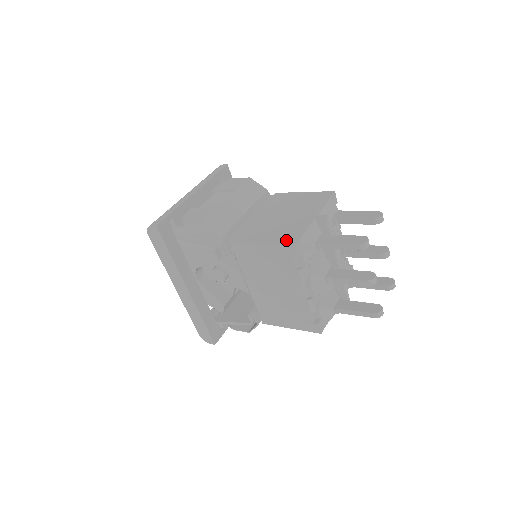
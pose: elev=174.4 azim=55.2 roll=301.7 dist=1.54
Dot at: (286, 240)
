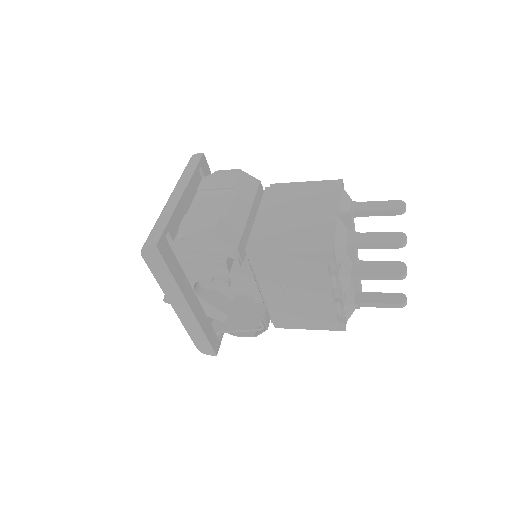
Dot at: (319, 246)
